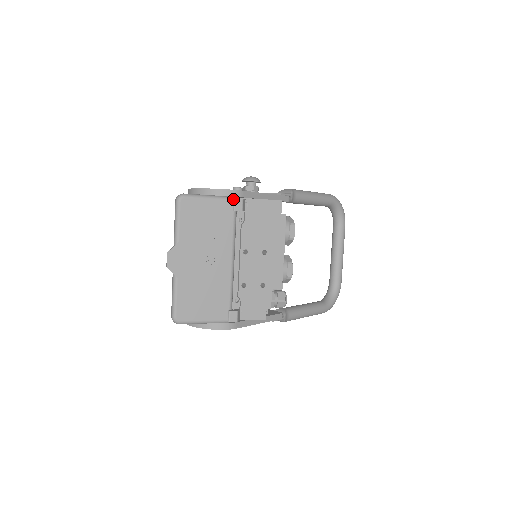
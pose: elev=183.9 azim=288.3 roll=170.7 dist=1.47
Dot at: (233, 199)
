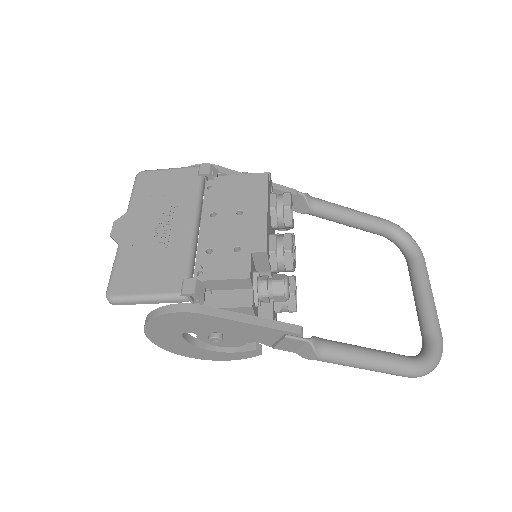
Dot at: (199, 166)
